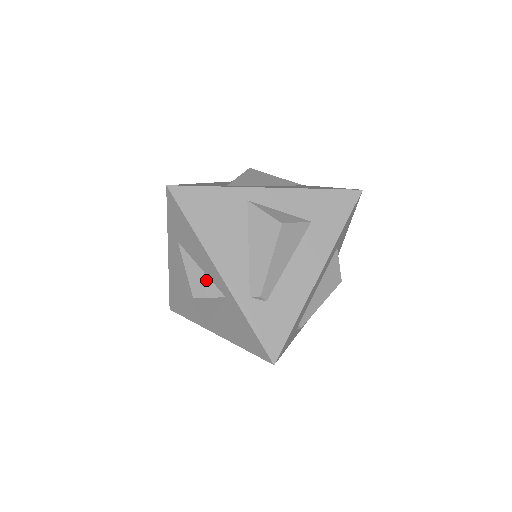
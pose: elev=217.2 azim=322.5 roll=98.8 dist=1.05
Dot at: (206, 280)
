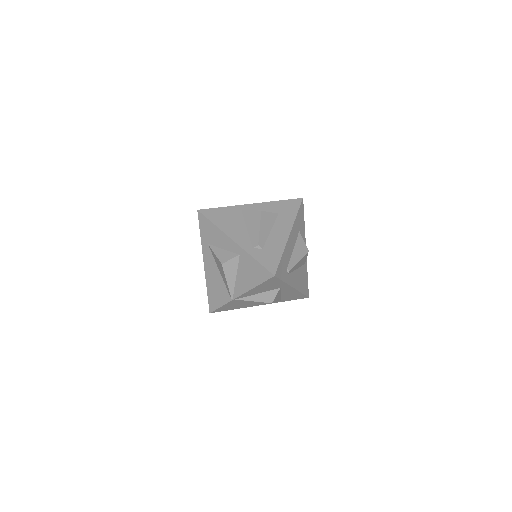
Dot at: (227, 253)
